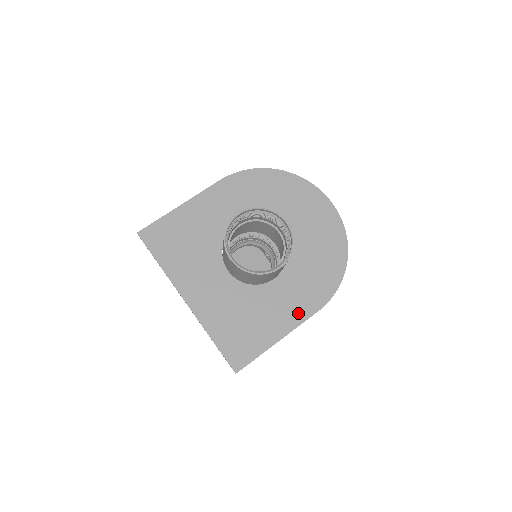
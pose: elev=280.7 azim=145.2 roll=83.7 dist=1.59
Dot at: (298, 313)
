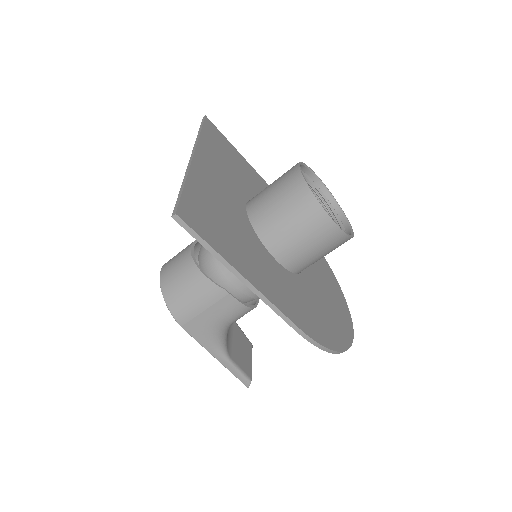
Dot at: (279, 299)
